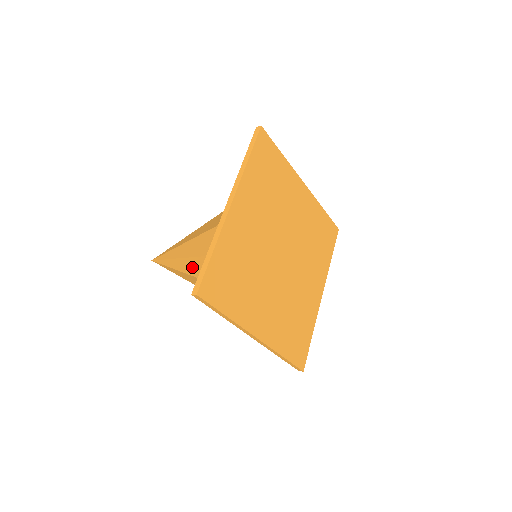
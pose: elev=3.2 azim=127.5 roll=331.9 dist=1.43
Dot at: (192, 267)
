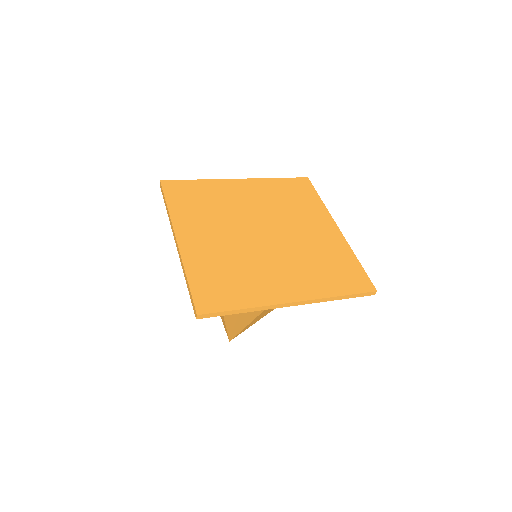
Dot at: occluded
